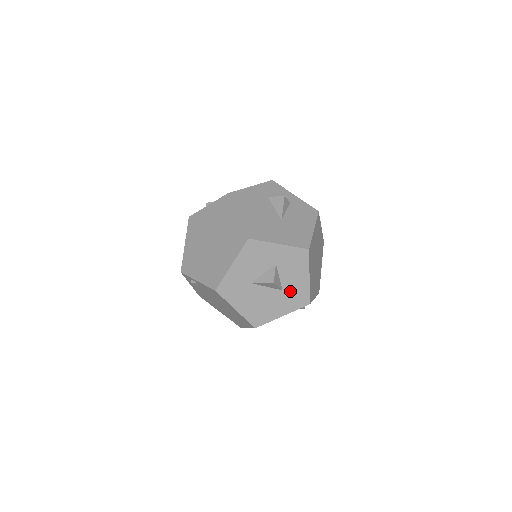
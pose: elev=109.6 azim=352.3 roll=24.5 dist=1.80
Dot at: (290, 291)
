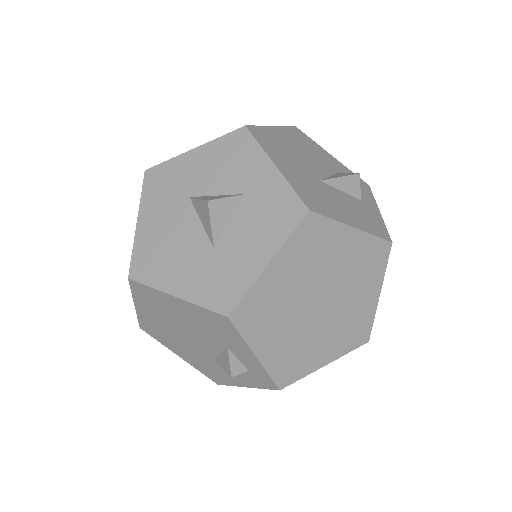
Dot at: (222, 261)
